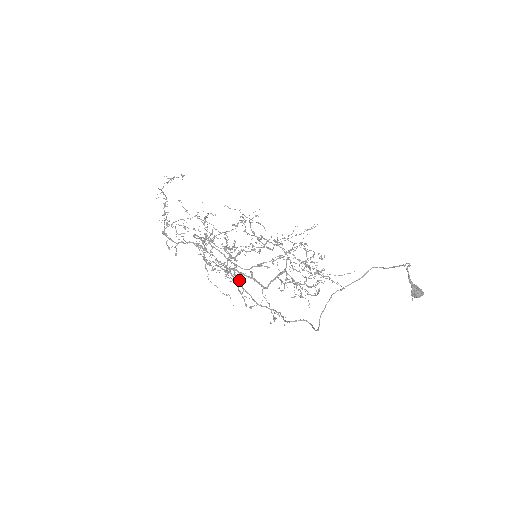
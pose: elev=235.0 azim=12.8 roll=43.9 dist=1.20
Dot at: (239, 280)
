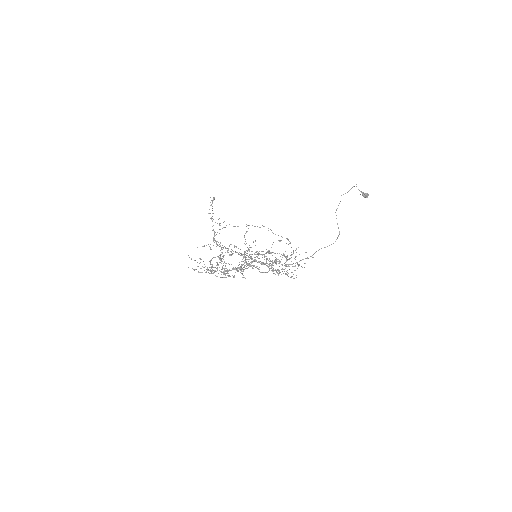
Dot at: (259, 269)
